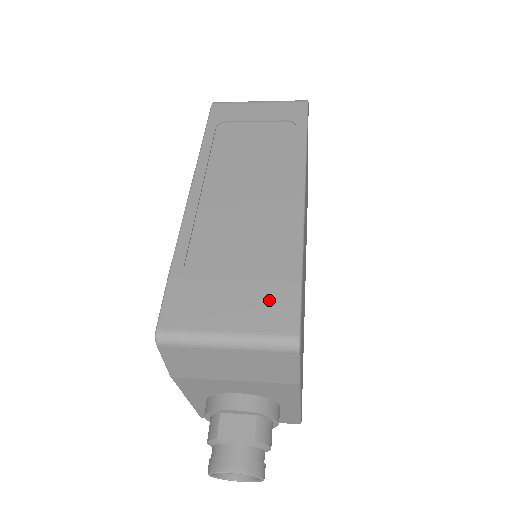
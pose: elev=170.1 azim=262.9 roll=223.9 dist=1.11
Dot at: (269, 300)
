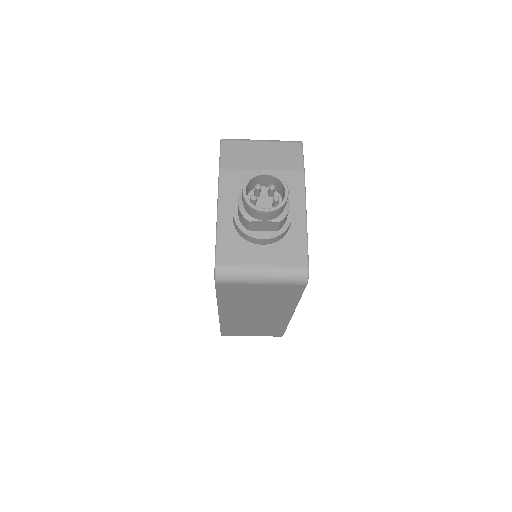
Dot at: occluded
